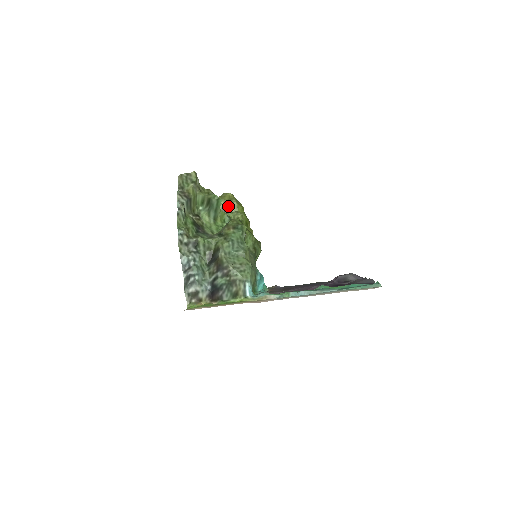
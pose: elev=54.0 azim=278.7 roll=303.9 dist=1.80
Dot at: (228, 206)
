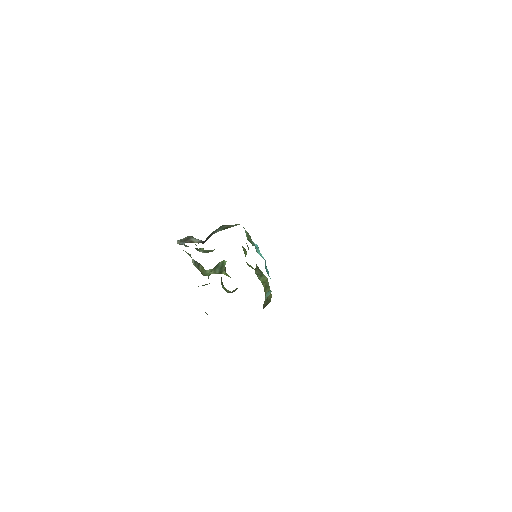
Dot at: (237, 288)
